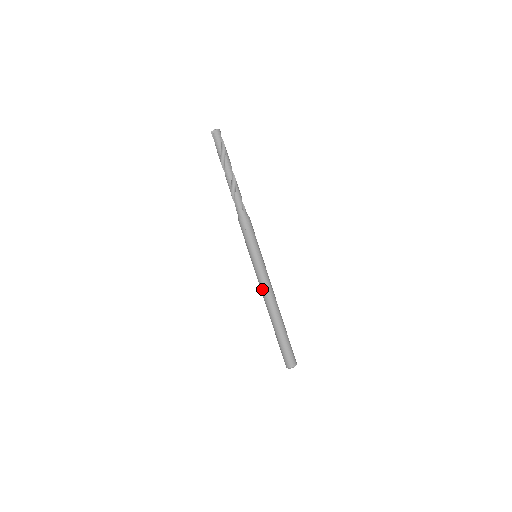
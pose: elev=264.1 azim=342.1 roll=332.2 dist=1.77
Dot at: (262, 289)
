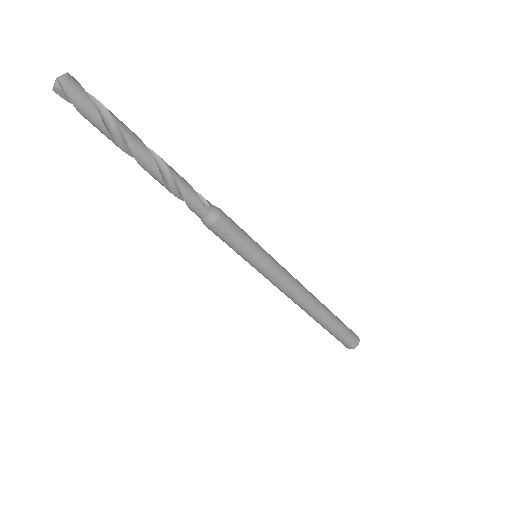
Dot at: (287, 293)
